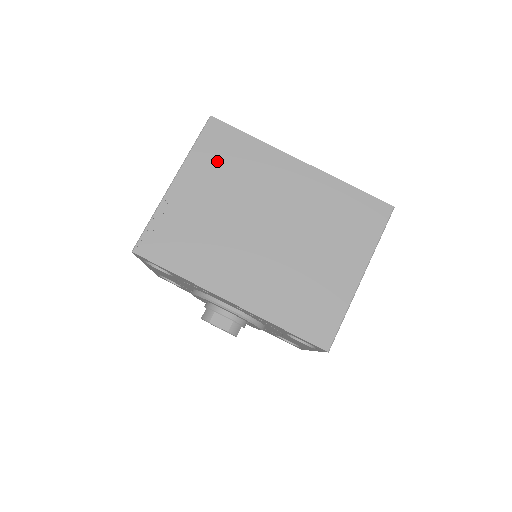
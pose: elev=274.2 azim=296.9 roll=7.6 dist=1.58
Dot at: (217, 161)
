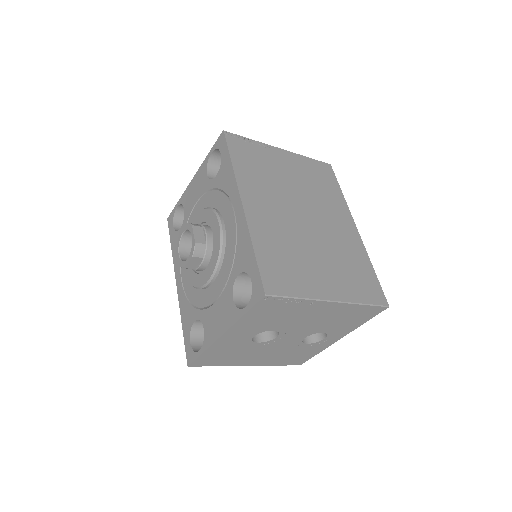
Dot at: (313, 173)
